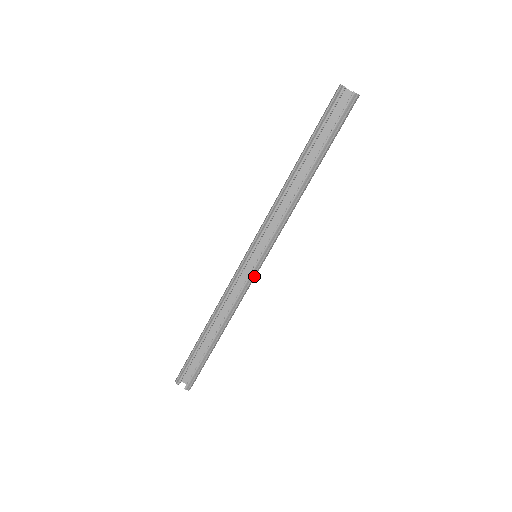
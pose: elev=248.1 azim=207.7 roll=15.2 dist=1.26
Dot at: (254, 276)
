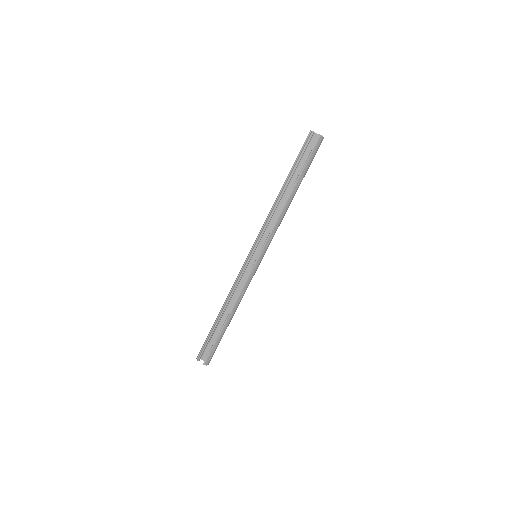
Dot at: (255, 271)
